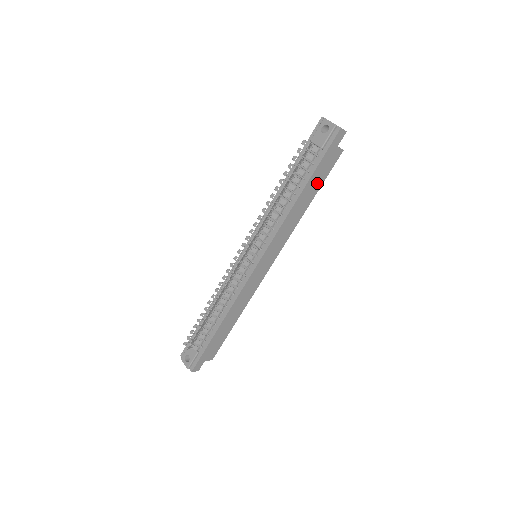
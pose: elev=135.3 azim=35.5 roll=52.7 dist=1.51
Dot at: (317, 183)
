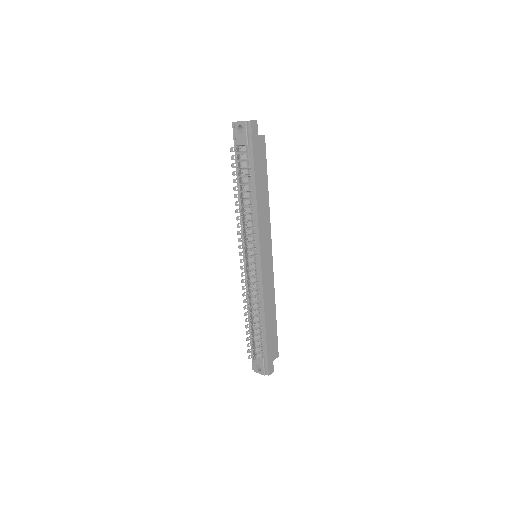
Dot at: (262, 172)
